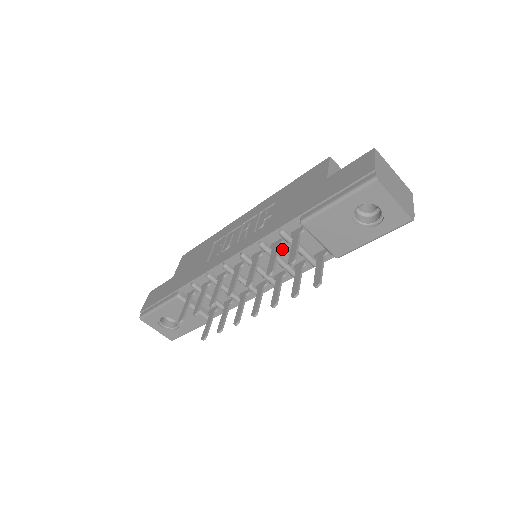
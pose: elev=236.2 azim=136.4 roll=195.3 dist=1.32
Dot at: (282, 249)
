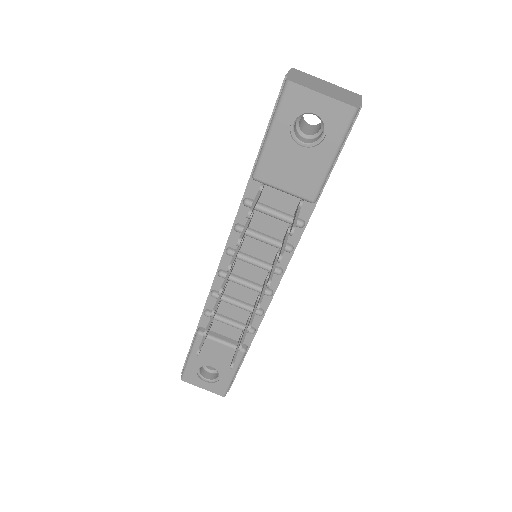
Dot at: (260, 224)
